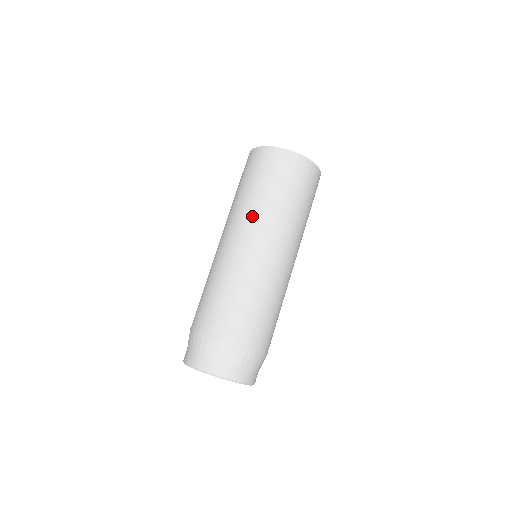
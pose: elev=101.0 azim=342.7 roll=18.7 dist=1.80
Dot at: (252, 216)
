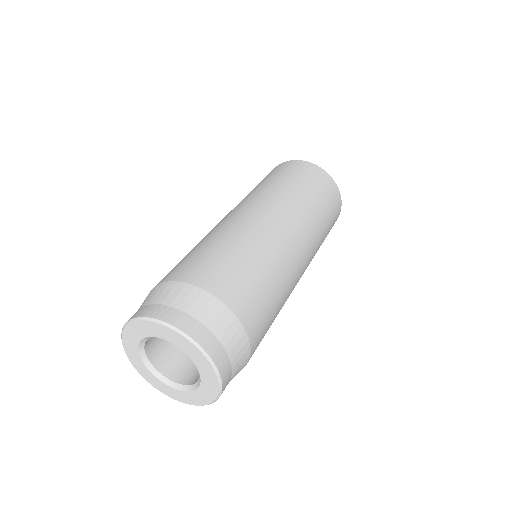
Dot at: (252, 196)
